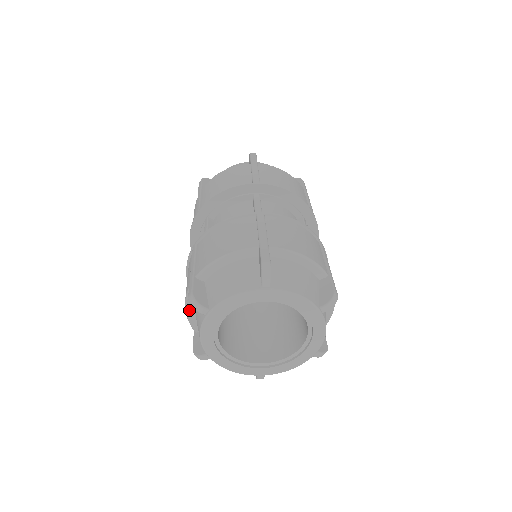
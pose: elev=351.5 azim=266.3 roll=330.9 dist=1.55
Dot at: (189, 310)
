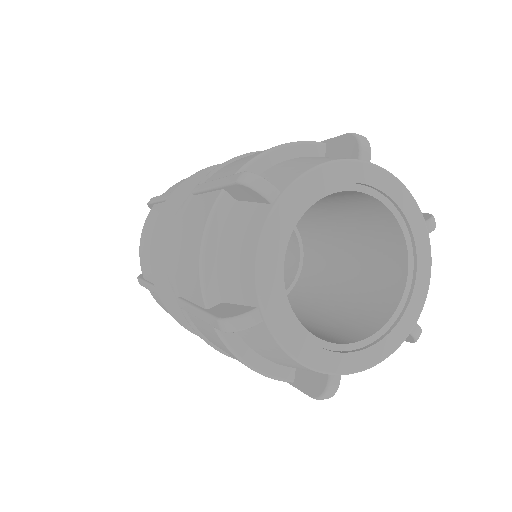
Dot at: (208, 249)
